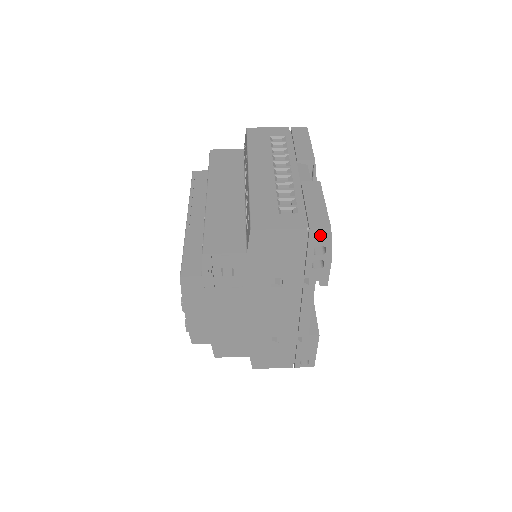
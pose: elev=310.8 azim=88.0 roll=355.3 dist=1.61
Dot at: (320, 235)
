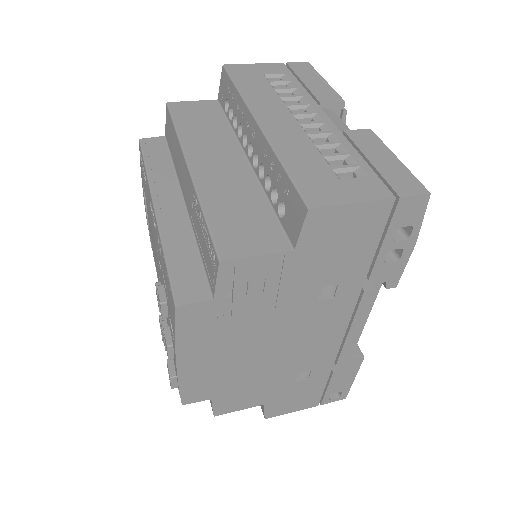
Dot at: (411, 207)
